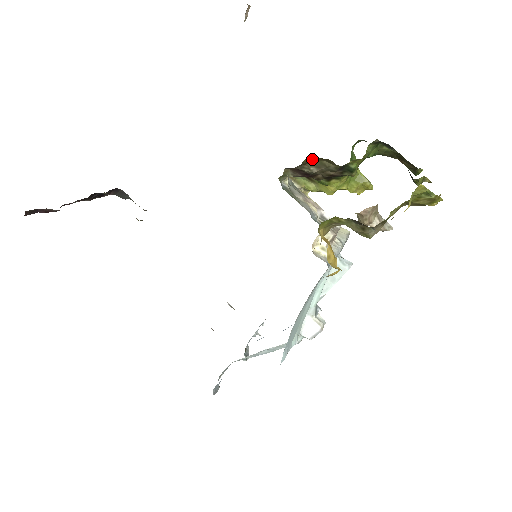
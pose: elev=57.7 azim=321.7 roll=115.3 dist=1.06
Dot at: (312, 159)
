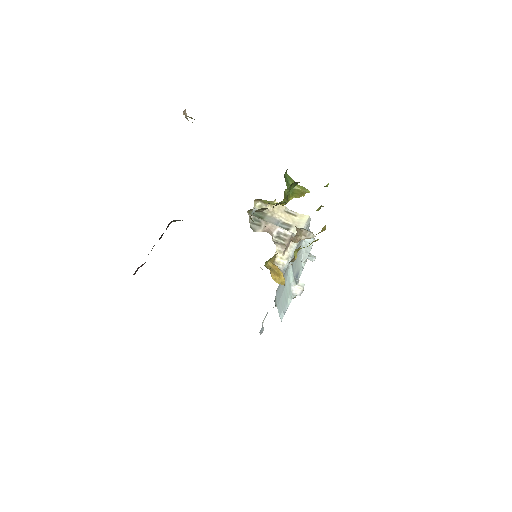
Dot at: occluded
